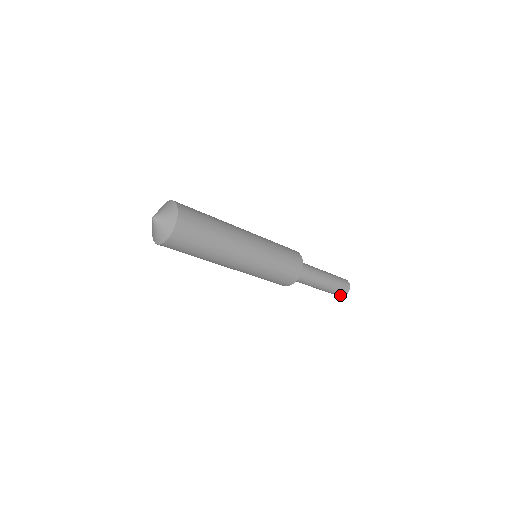
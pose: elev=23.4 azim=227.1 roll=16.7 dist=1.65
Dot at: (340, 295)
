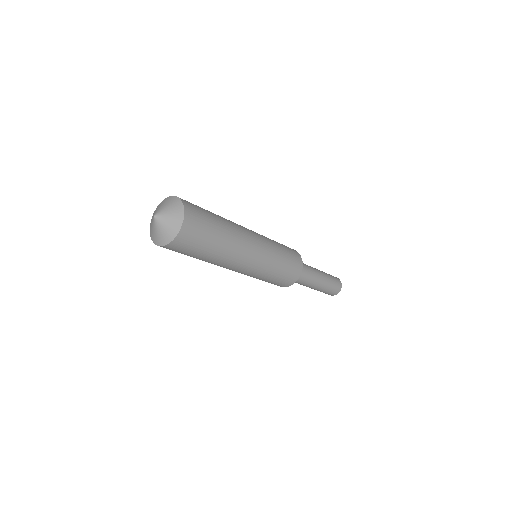
Dot at: occluded
